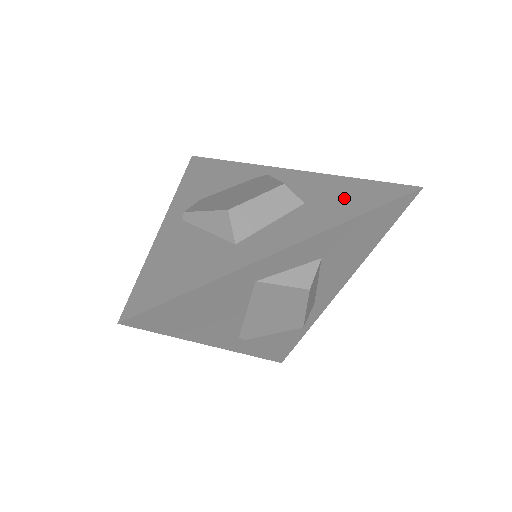
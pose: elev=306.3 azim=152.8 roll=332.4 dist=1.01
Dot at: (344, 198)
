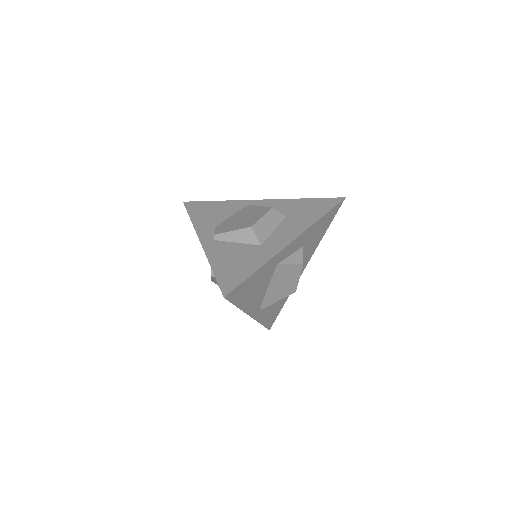
Dot at: (307, 210)
